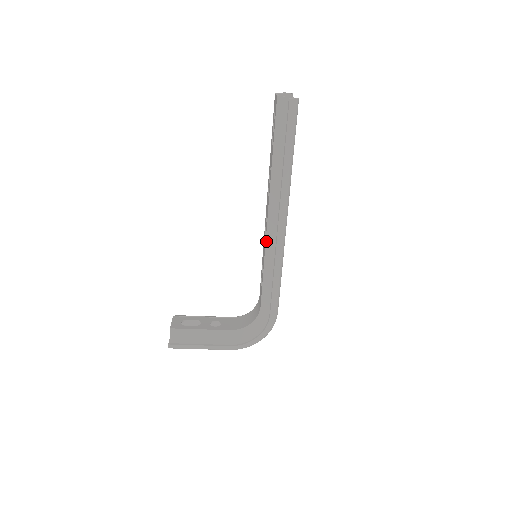
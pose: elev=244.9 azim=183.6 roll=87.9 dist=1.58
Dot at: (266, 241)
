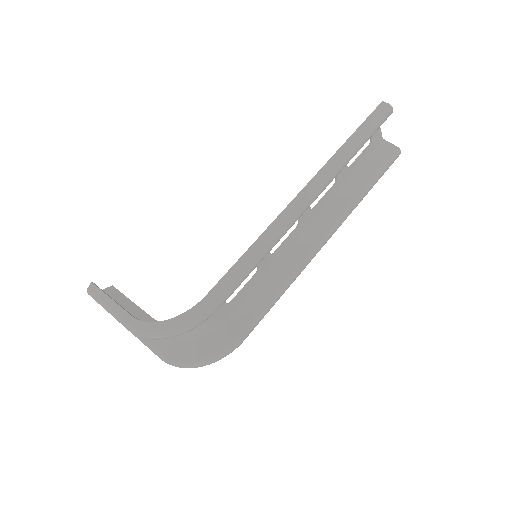
Dot at: occluded
